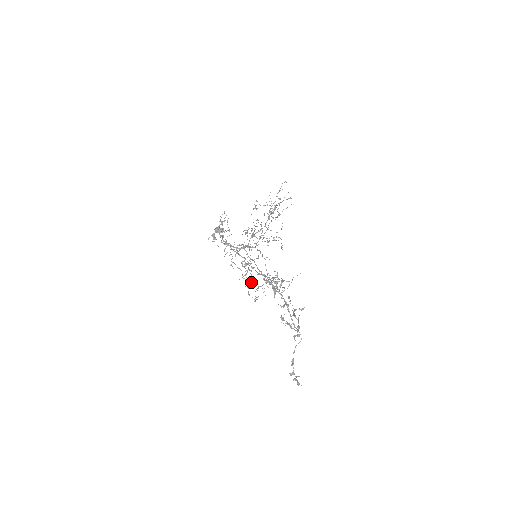
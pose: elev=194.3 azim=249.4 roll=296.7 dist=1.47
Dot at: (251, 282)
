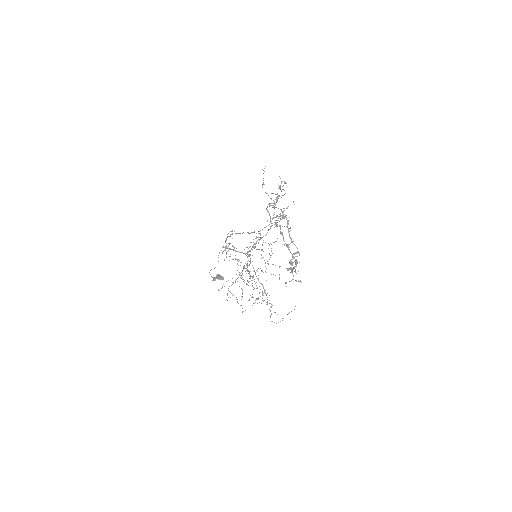
Dot at: occluded
